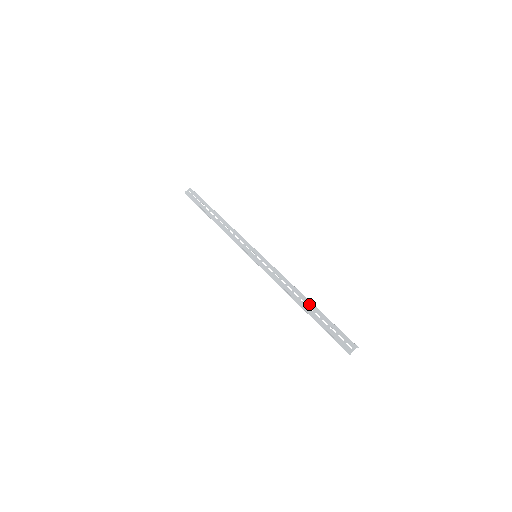
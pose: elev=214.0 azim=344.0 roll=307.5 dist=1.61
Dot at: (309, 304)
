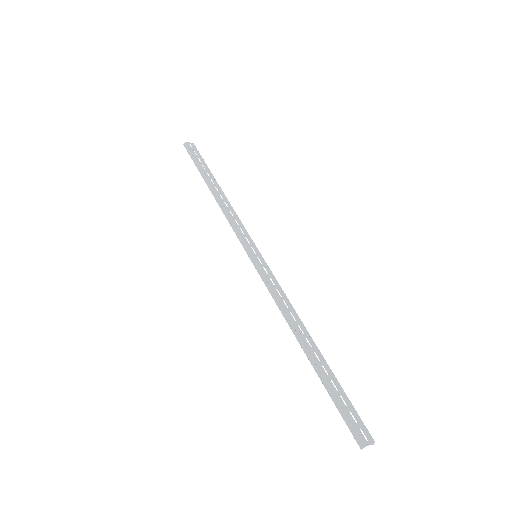
Dot at: (316, 350)
